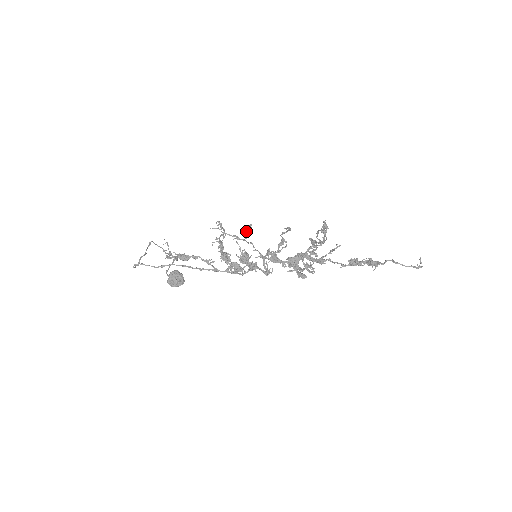
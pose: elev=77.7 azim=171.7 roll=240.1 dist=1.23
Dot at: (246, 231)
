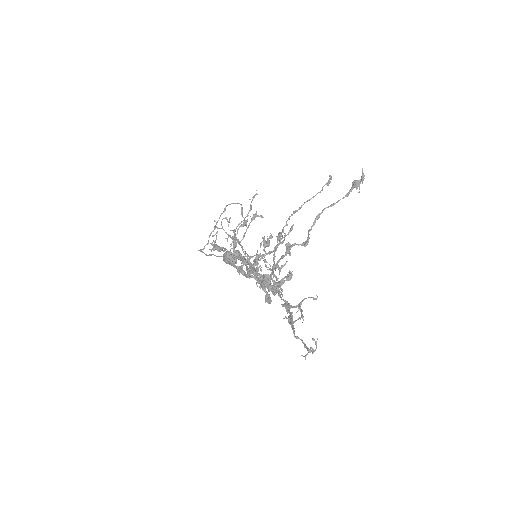
Dot at: occluded
